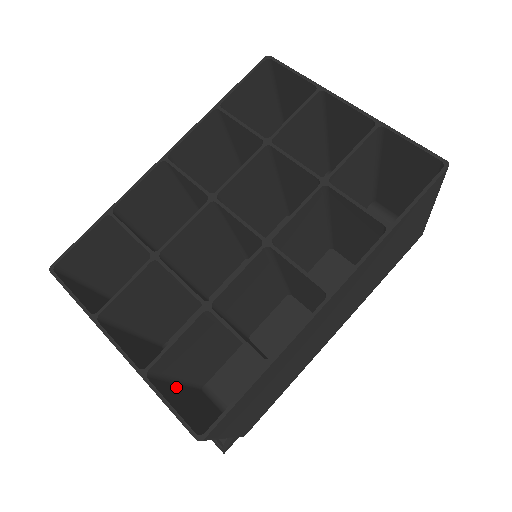
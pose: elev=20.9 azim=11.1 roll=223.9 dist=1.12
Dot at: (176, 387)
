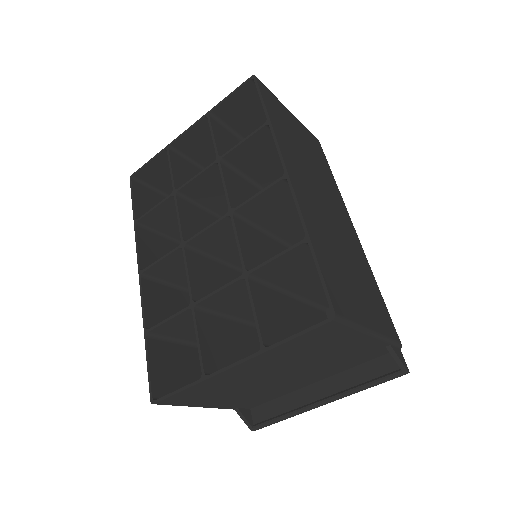
Dot at: (306, 355)
